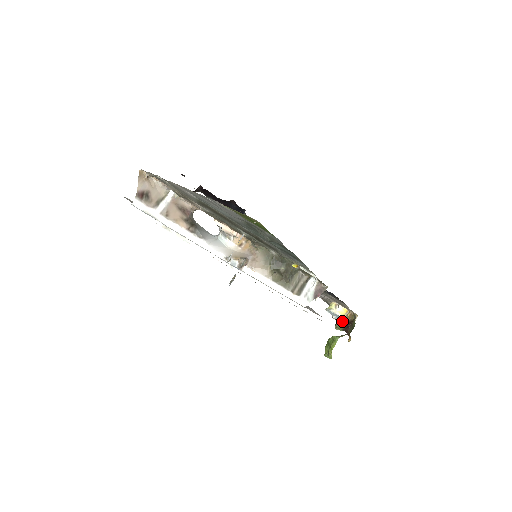
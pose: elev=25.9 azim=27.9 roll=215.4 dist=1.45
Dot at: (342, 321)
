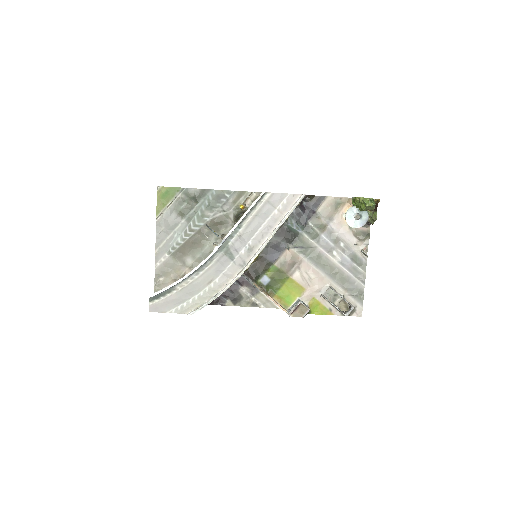
Dot at: (369, 214)
